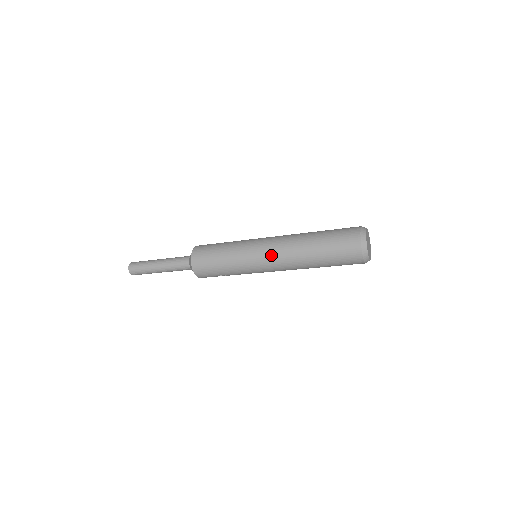
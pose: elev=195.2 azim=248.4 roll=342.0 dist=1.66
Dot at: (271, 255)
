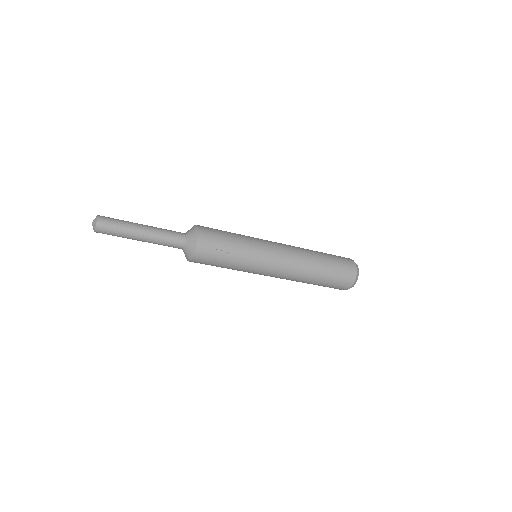
Dot at: (282, 245)
